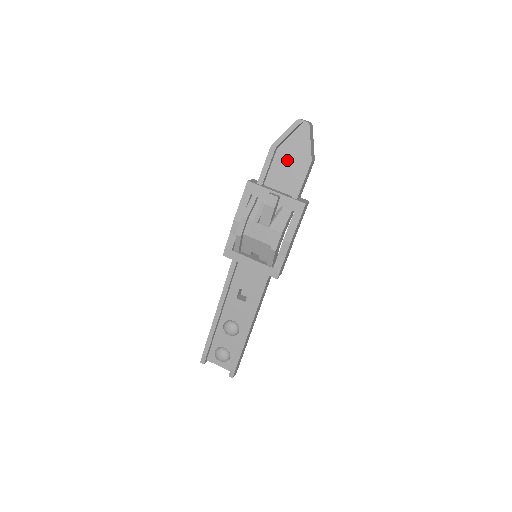
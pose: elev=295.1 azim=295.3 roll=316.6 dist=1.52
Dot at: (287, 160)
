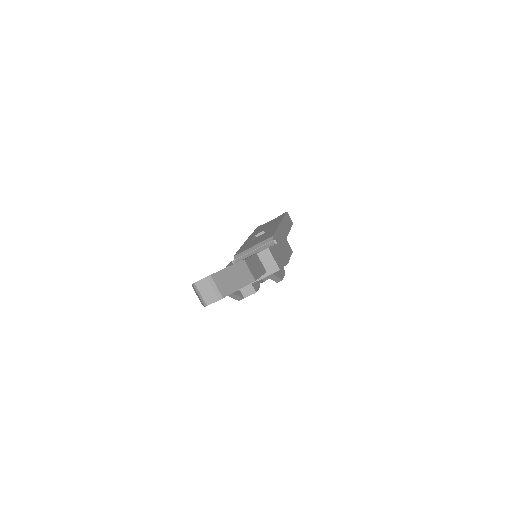
Dot at: occluded
